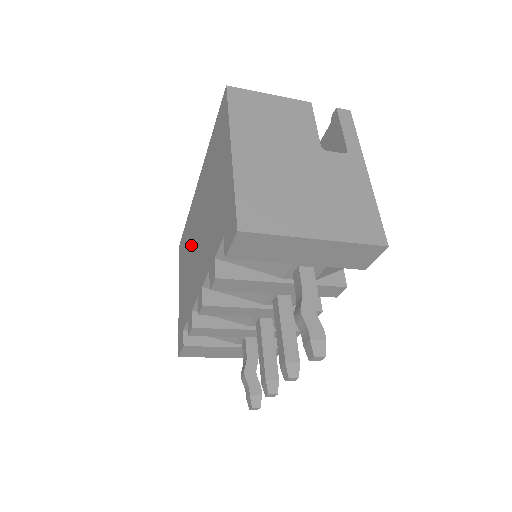
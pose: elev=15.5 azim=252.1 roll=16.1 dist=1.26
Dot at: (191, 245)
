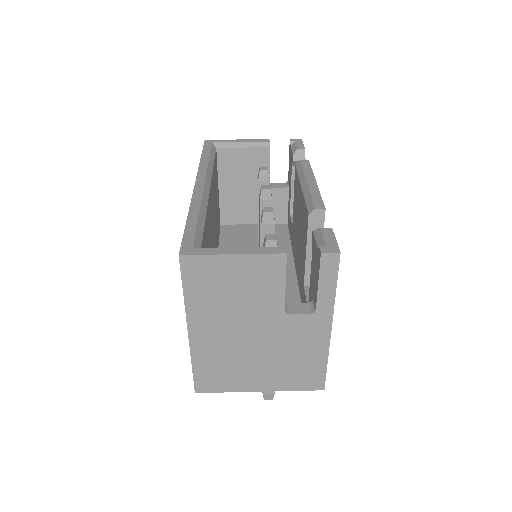
Dot at: occluded
